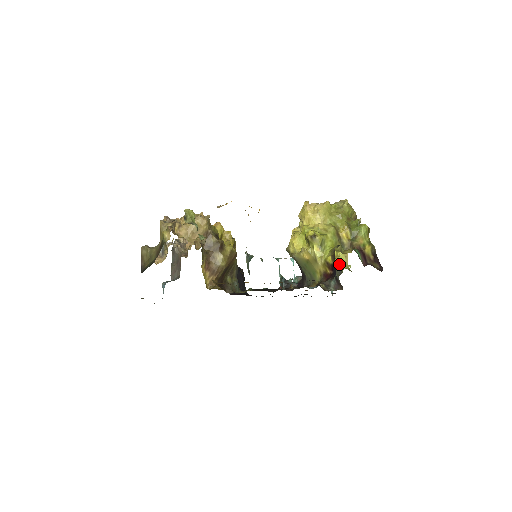
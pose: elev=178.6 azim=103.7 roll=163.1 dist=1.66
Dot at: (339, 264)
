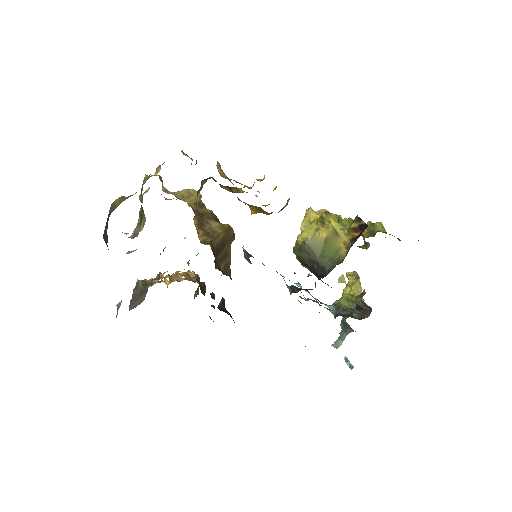
Dot at: occluded
